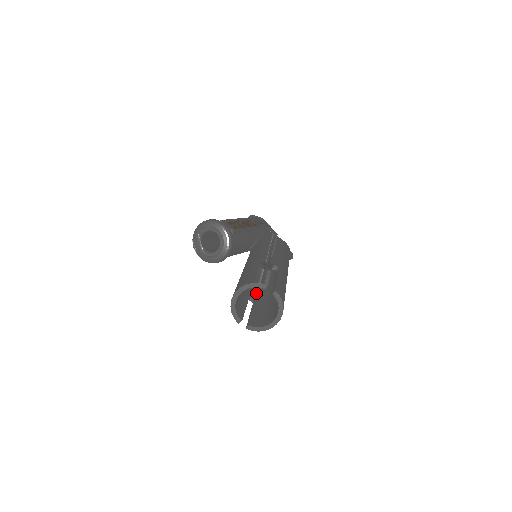
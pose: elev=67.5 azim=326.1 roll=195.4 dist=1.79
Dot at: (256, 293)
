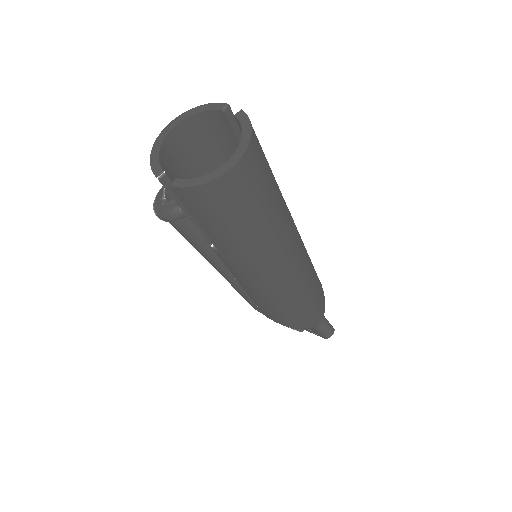
Dot at: occluded
